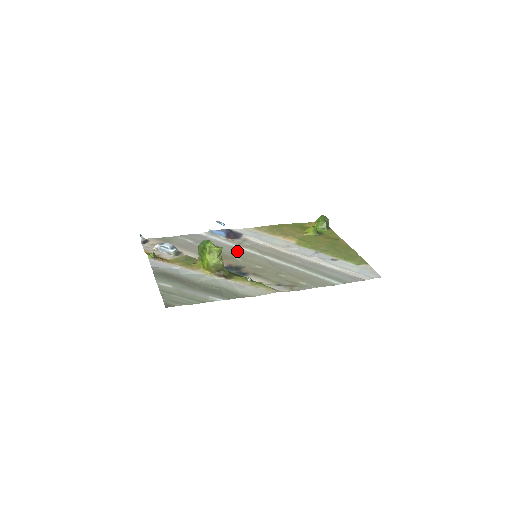
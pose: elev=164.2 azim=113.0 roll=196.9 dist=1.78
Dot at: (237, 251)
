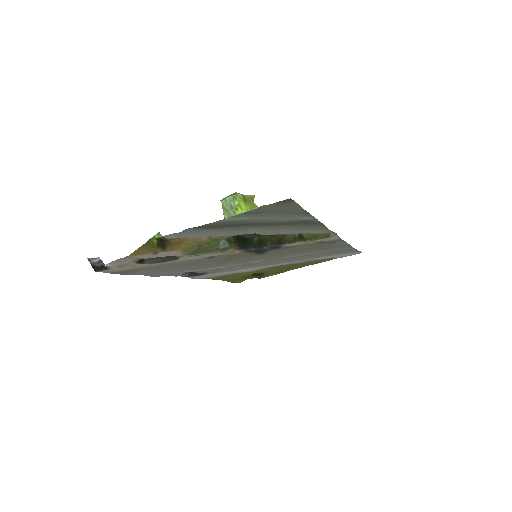
Dot at: (228, 263)
